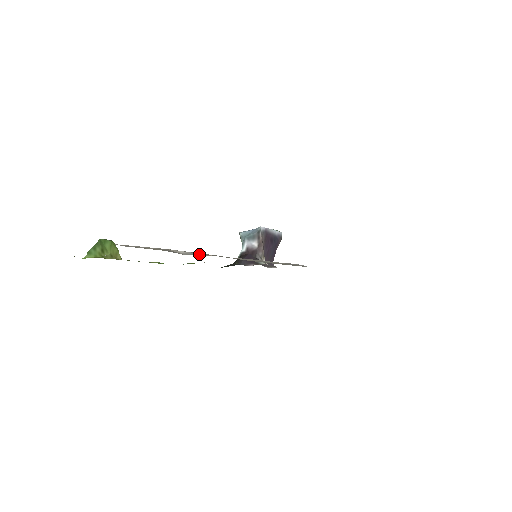
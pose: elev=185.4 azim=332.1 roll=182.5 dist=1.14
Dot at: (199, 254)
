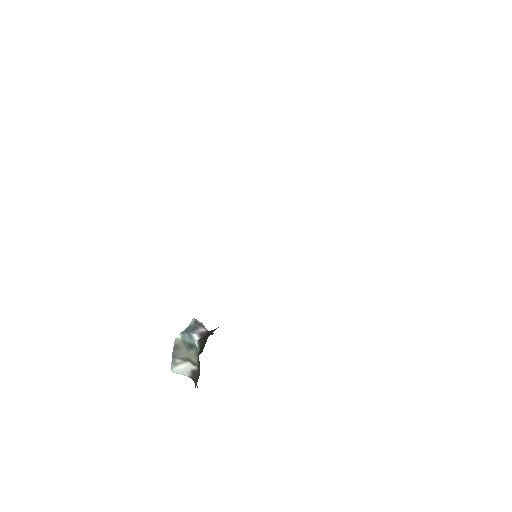
Dot at: occluded
